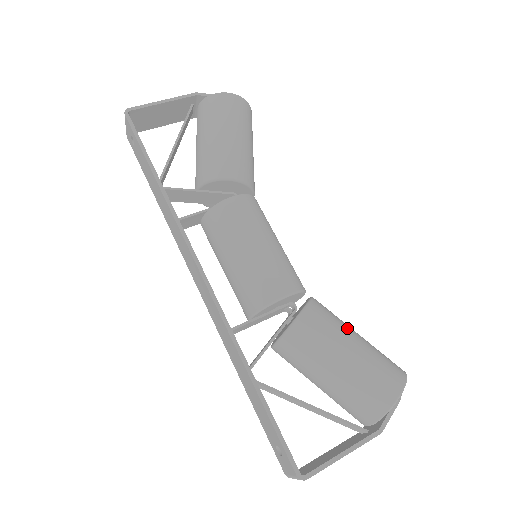
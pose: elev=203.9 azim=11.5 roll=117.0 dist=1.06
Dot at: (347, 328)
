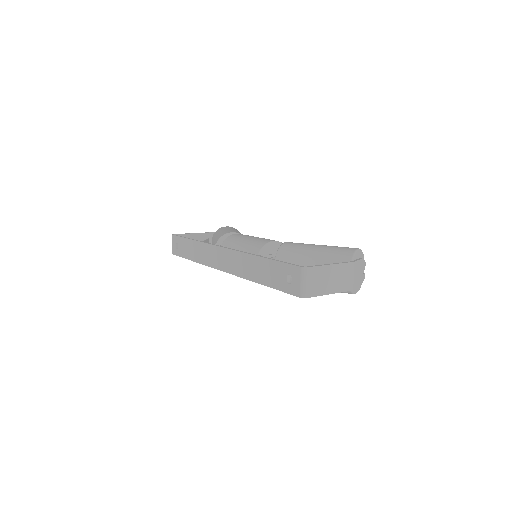
Dot at: occluded
